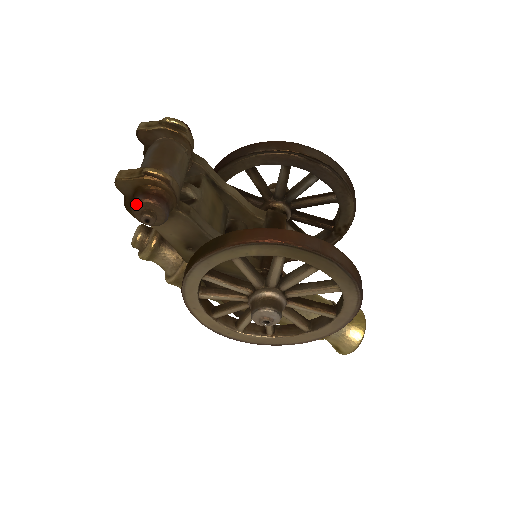
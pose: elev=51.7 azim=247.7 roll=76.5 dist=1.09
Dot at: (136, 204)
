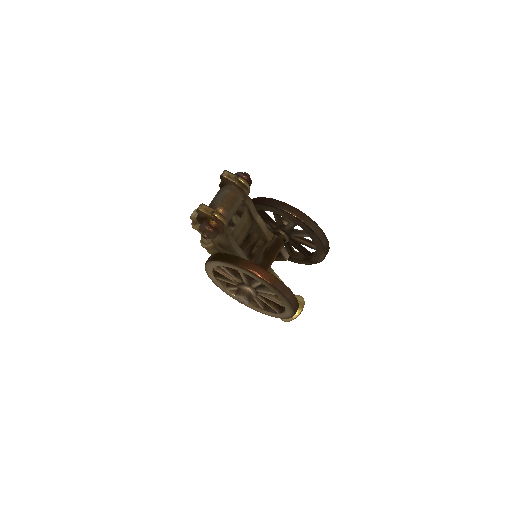
Dot at: (202, 227)
